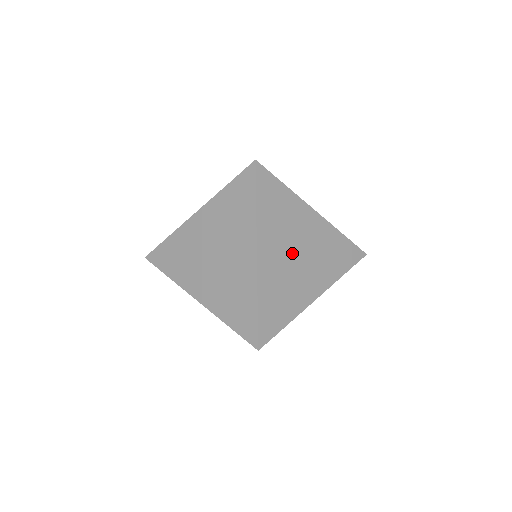
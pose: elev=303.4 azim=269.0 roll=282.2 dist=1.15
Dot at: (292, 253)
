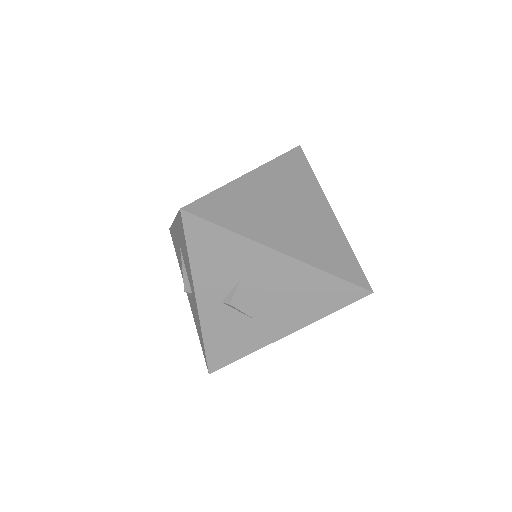
Dot at: (283, 204)
